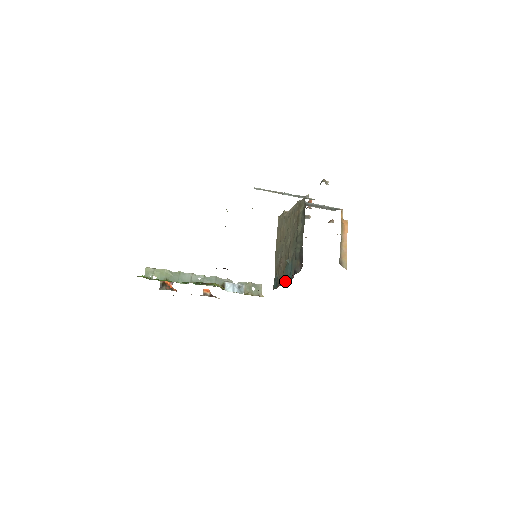
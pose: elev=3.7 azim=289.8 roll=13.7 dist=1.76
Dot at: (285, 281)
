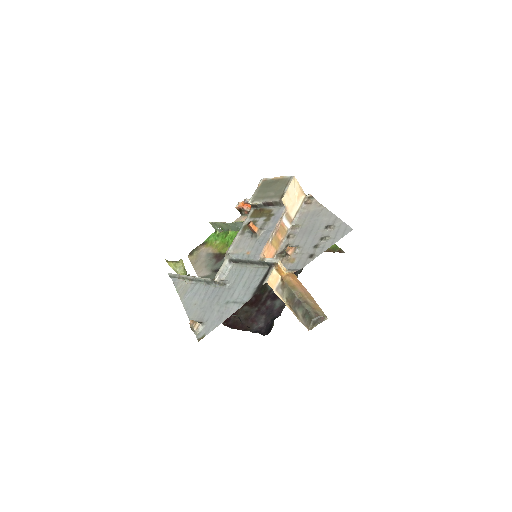
Dot at: occluded
